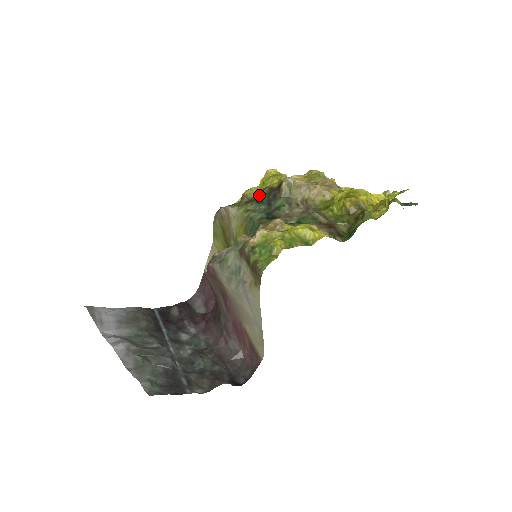
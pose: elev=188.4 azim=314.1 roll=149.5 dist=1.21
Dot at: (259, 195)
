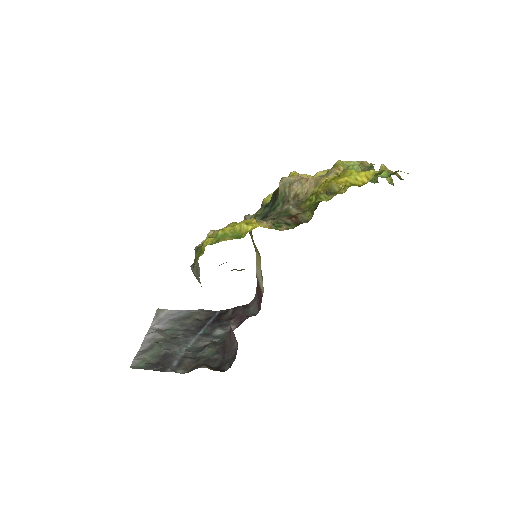
Dot at: occluded
